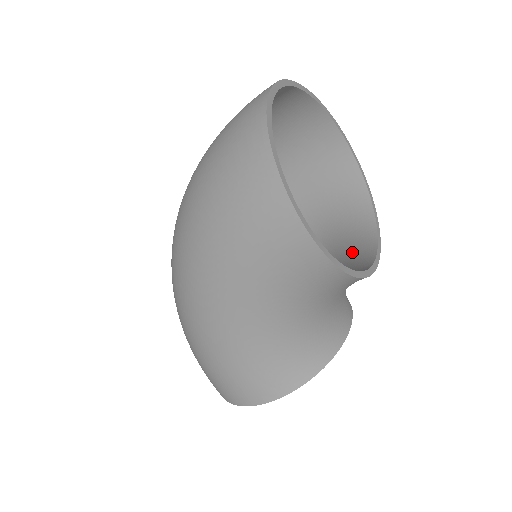
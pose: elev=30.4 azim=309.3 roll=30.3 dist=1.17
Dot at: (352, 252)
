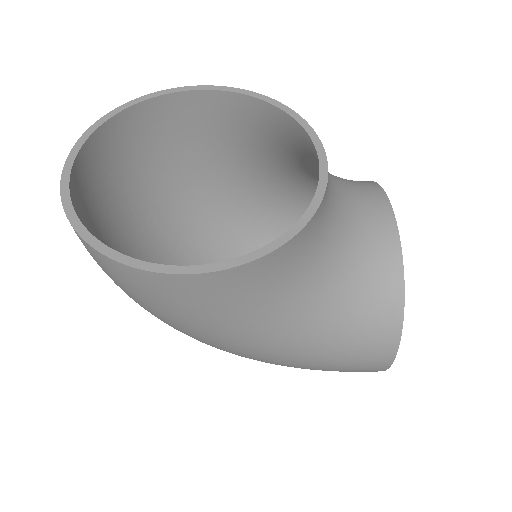
Dot at: occluded
